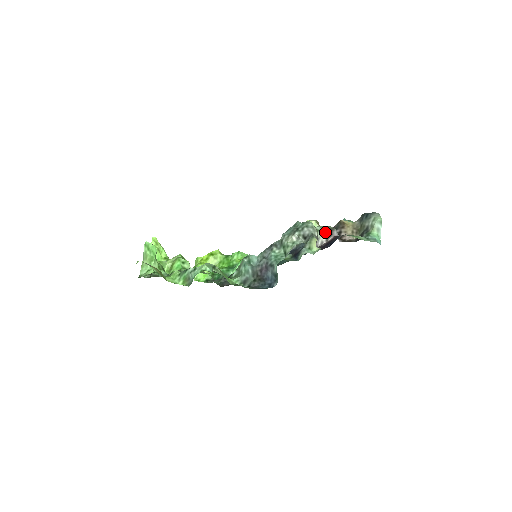
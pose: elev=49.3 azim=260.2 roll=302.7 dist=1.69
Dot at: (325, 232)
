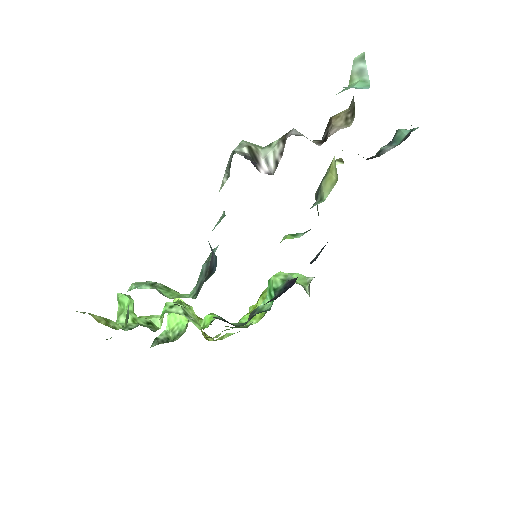
Dot at: (276, 143)
